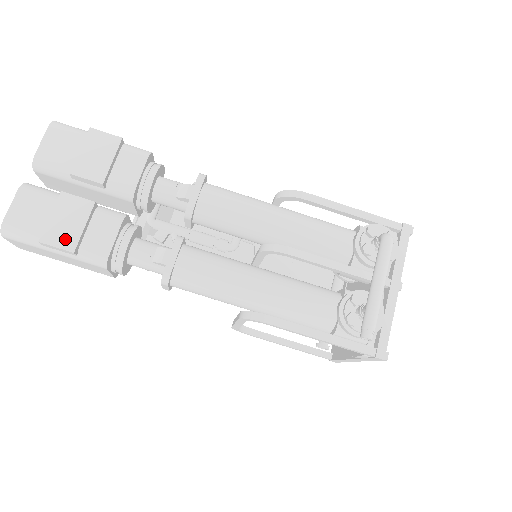
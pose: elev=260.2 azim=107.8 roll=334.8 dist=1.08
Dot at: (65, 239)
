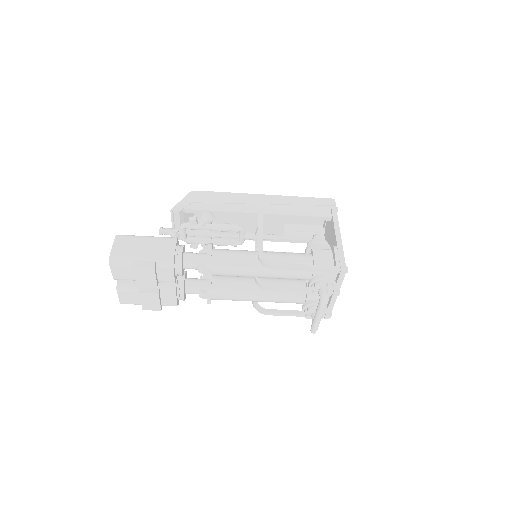
Dot at: (154, 308)
